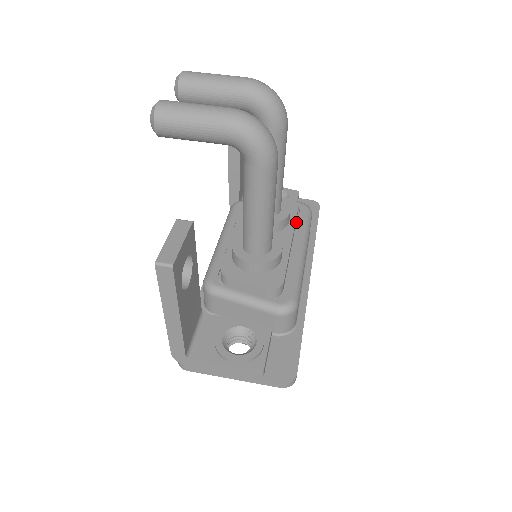
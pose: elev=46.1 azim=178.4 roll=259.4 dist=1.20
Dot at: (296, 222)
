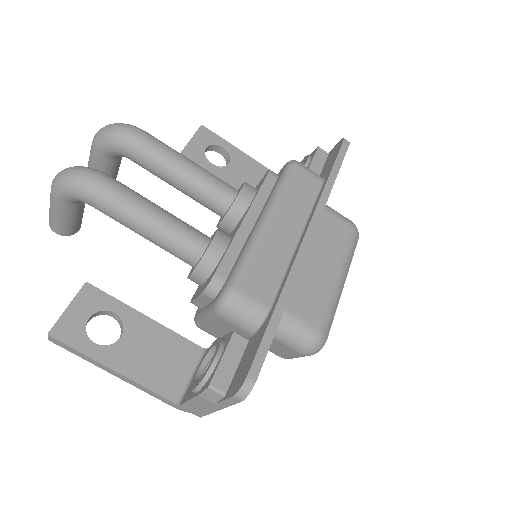
Dot at: occluded
